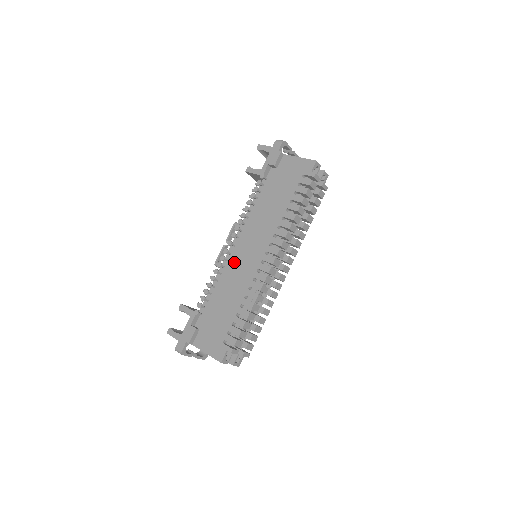
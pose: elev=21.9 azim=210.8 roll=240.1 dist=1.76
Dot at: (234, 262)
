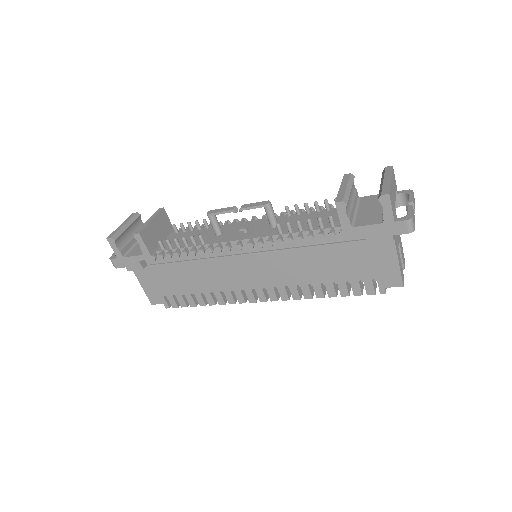
Dot at: (227, 260)
